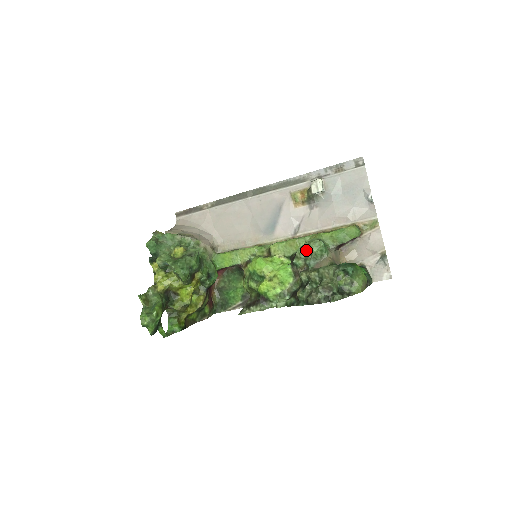
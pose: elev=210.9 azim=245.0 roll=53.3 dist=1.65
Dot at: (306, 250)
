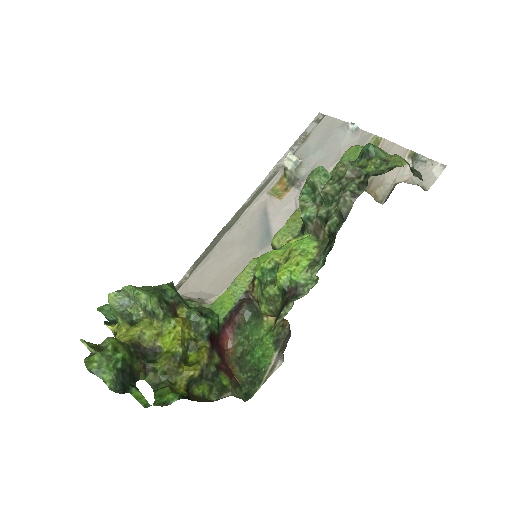
Dot at: (308, 191)
